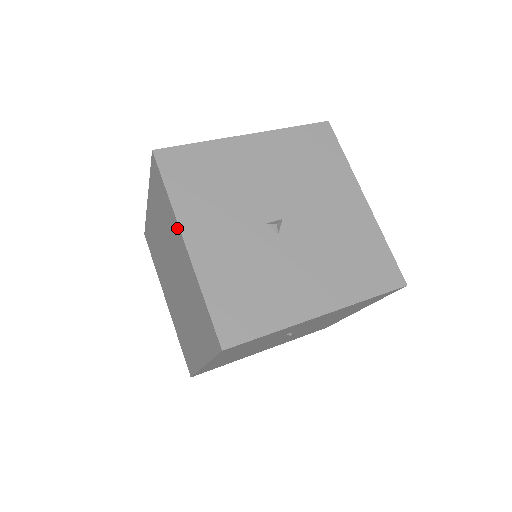
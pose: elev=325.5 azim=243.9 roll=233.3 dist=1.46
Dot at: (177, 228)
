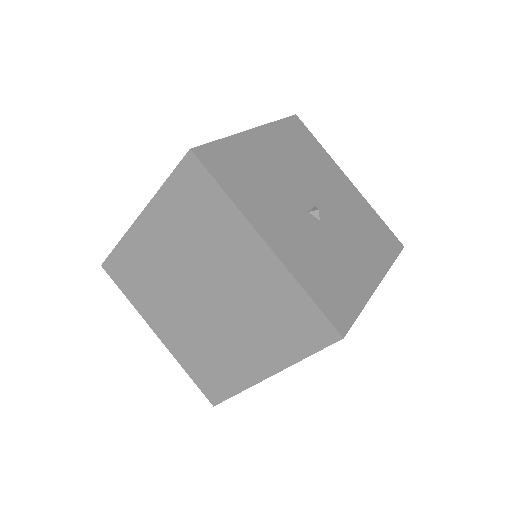
Dot at: (246, 229)
